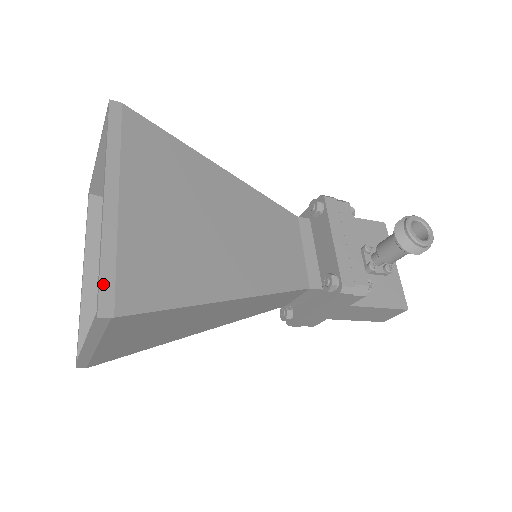
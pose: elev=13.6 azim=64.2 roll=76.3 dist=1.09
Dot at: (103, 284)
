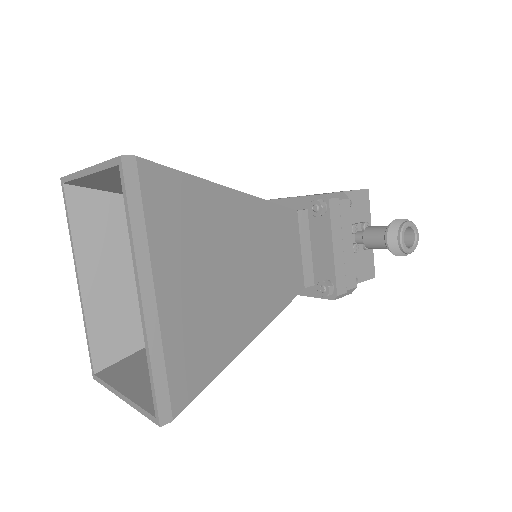
Dot at: (159, 394)
